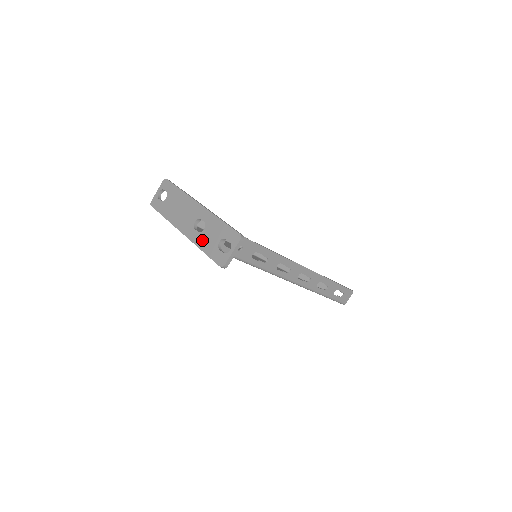
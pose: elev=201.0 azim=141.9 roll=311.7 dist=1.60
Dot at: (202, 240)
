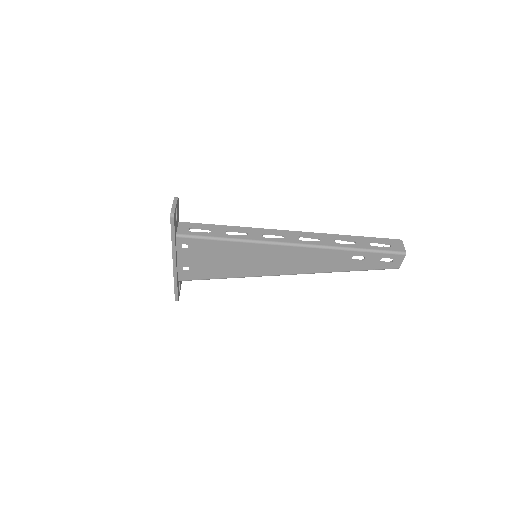
Dot at: occluded
